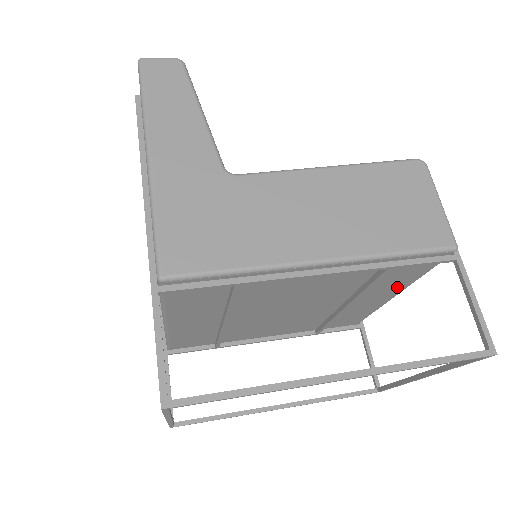
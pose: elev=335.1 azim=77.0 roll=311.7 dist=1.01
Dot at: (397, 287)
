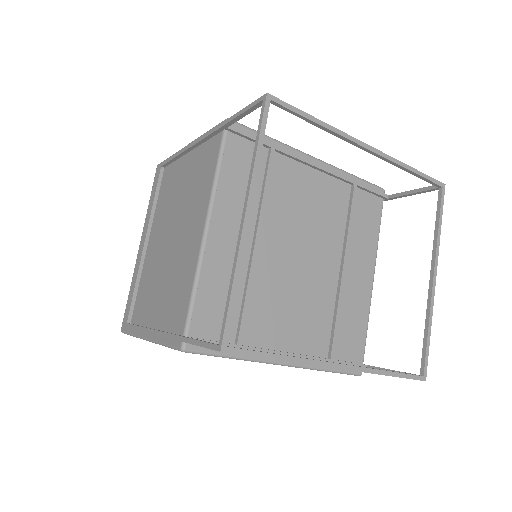
Dot at: (369, 249)
